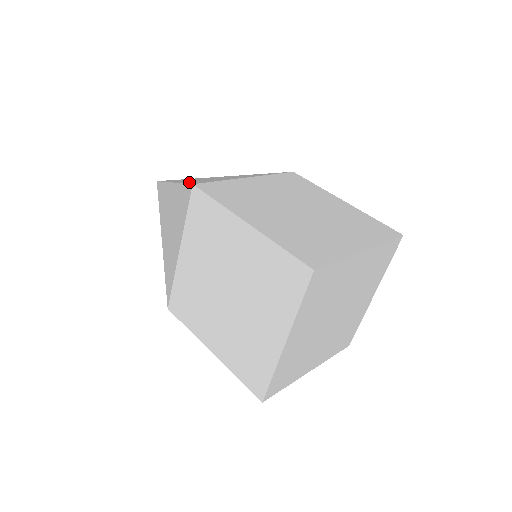
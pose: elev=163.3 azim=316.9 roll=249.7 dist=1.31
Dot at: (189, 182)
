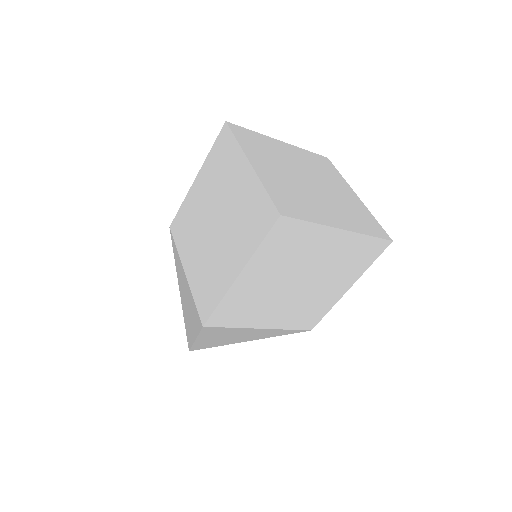
Dot at: occluded
